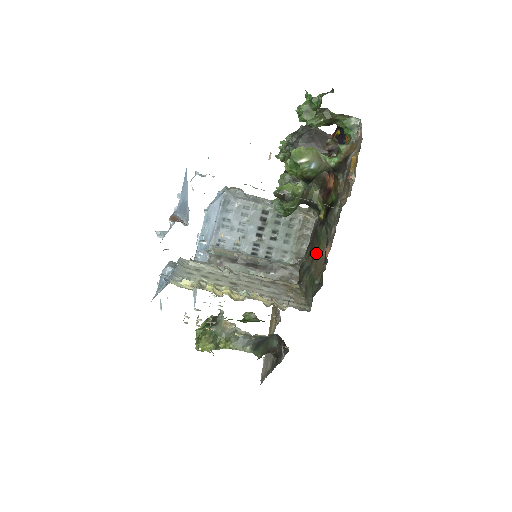
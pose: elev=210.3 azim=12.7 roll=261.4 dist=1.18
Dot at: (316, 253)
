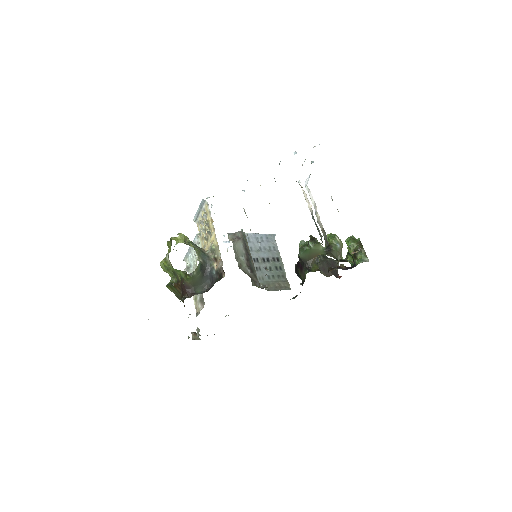
Dot at: occluded
